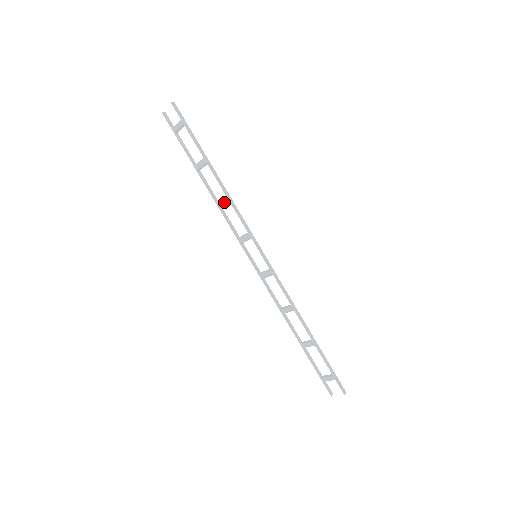
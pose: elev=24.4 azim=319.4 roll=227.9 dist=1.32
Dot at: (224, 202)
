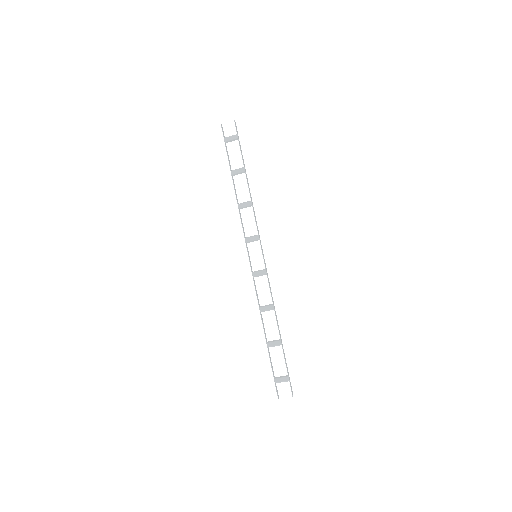
Dot at: (246, 205)
